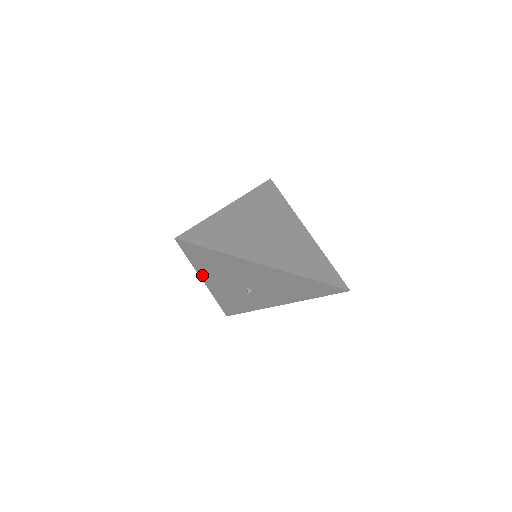
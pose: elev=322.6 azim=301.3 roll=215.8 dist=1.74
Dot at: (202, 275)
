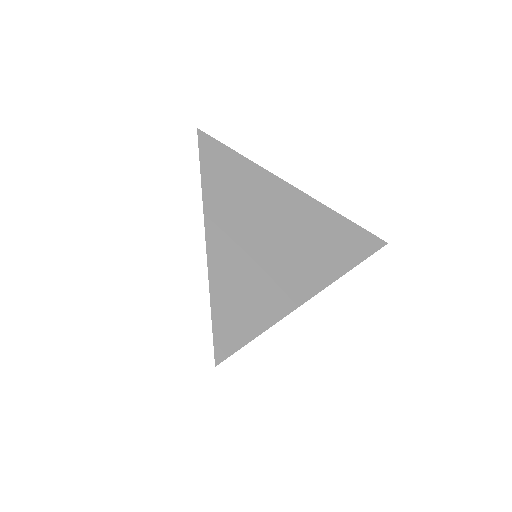
Dot at: occluded
